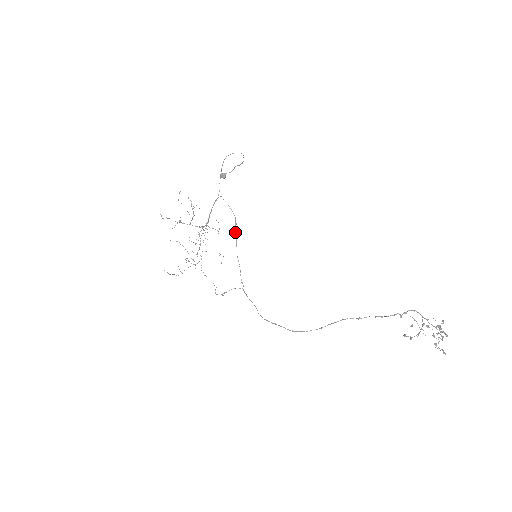
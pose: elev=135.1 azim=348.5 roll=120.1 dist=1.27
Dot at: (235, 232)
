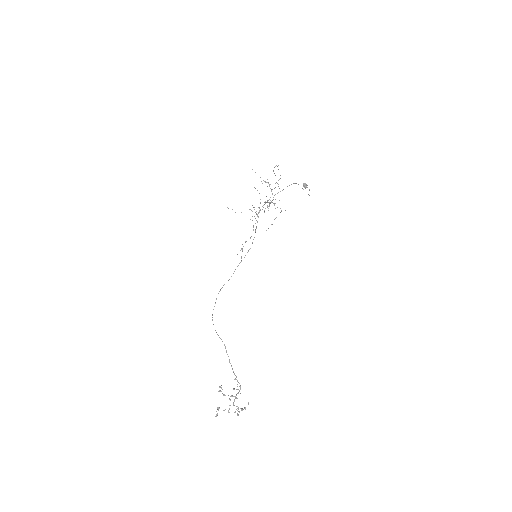
Dot at: (255, 232)
